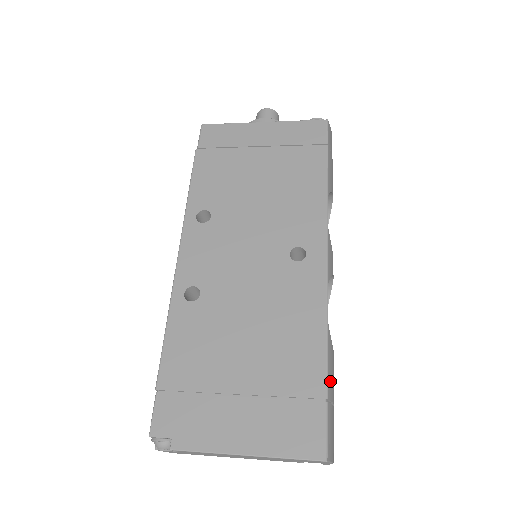
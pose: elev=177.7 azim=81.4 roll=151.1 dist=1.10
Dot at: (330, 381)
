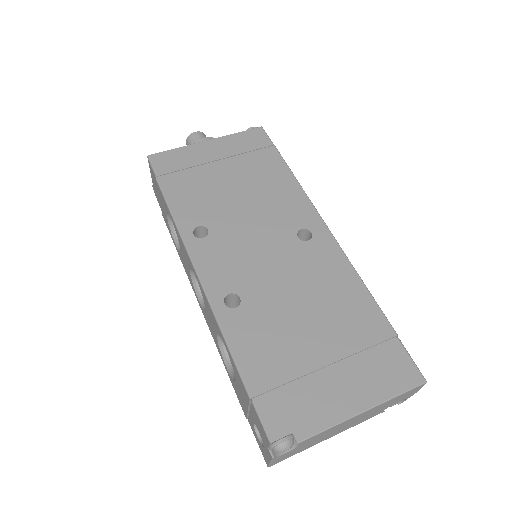
Dot at: occluded
